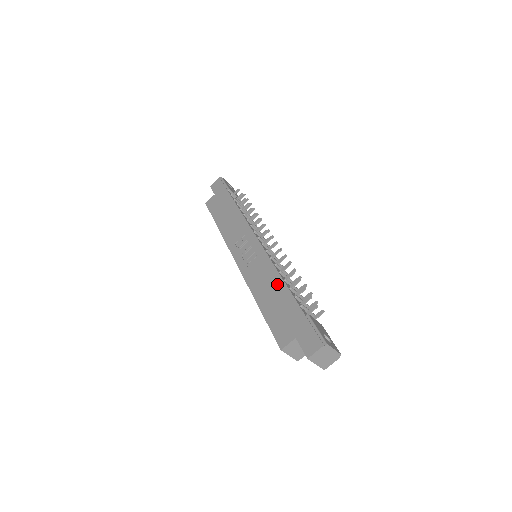
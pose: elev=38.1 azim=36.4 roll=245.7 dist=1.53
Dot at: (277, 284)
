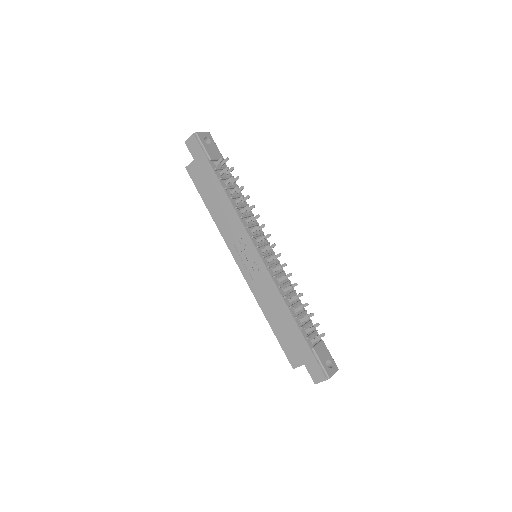
Dot at: (283, 310)
